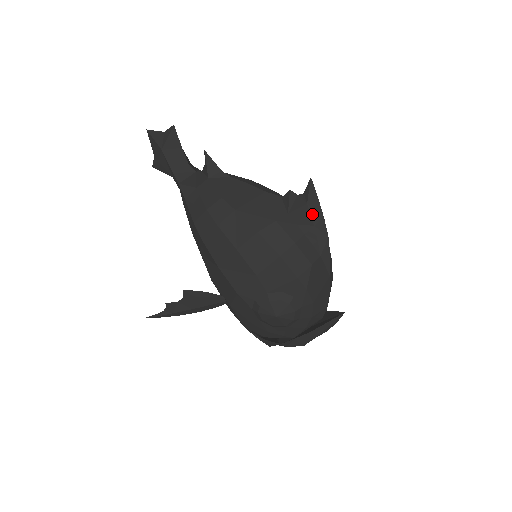
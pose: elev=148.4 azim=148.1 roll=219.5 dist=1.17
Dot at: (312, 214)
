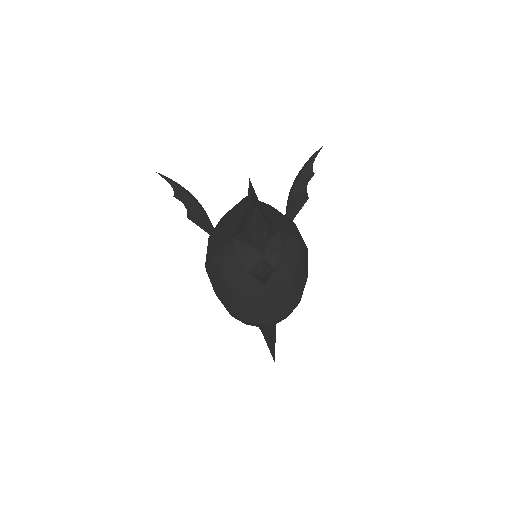
Dot at: occluded
